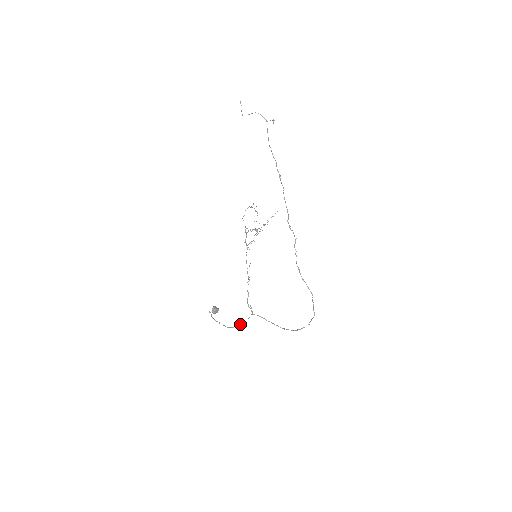
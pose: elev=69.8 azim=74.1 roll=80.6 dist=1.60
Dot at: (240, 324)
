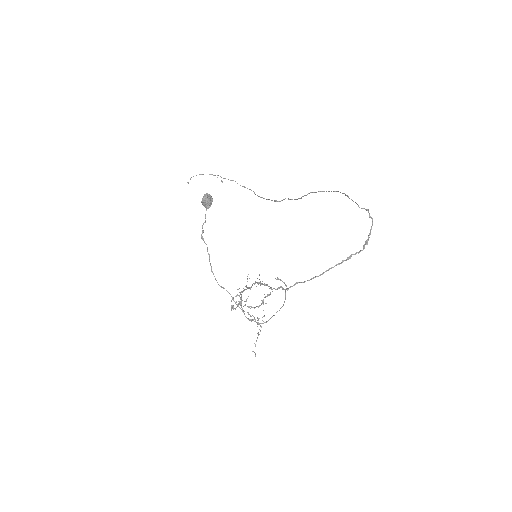
Dot at: occluded
